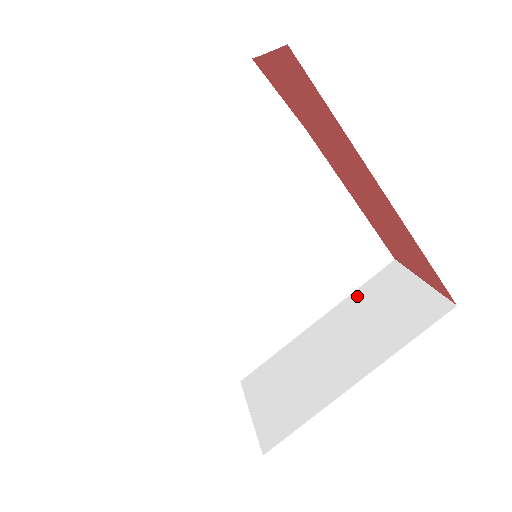
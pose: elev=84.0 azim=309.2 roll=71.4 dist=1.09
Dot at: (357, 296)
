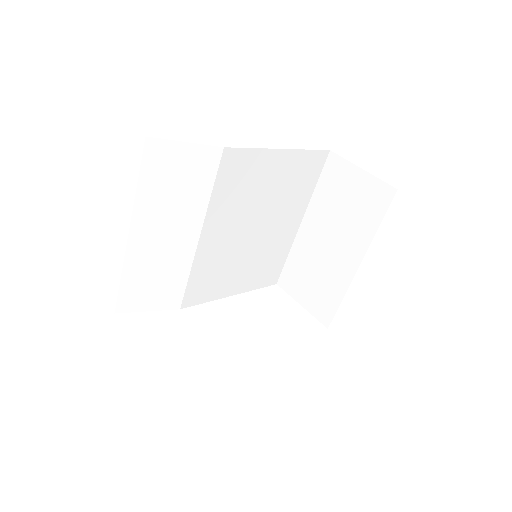
Dot at: (319, 194)
